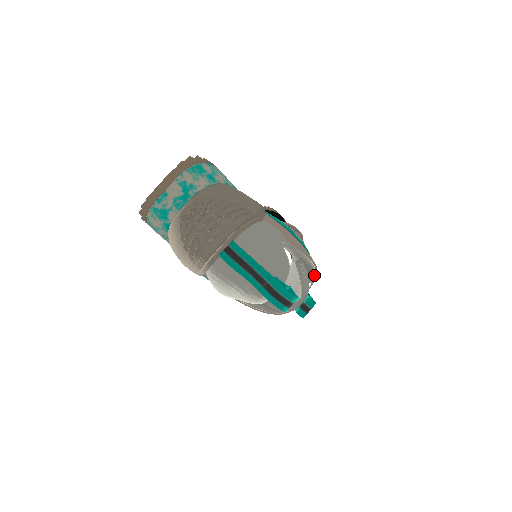
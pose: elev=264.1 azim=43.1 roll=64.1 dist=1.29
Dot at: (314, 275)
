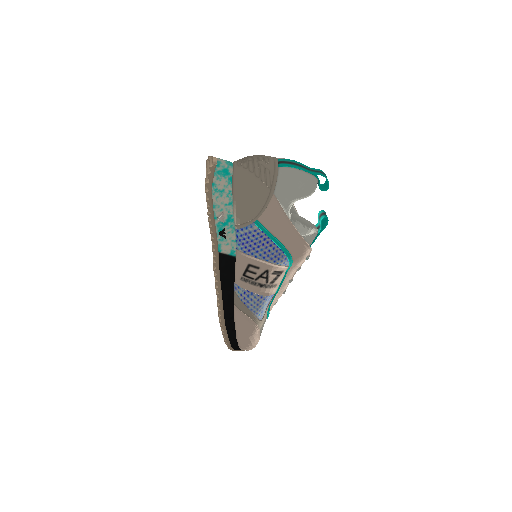
Dot at: occluded
